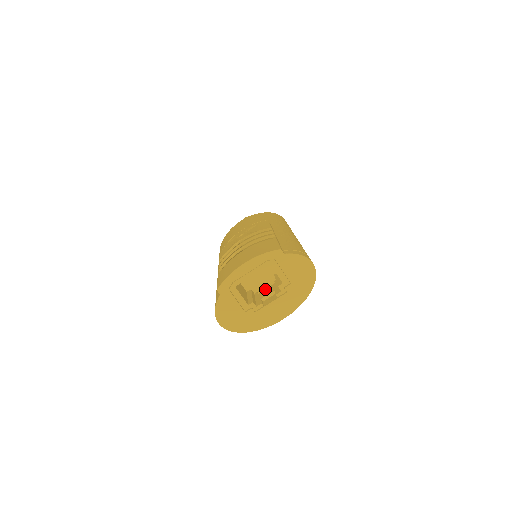
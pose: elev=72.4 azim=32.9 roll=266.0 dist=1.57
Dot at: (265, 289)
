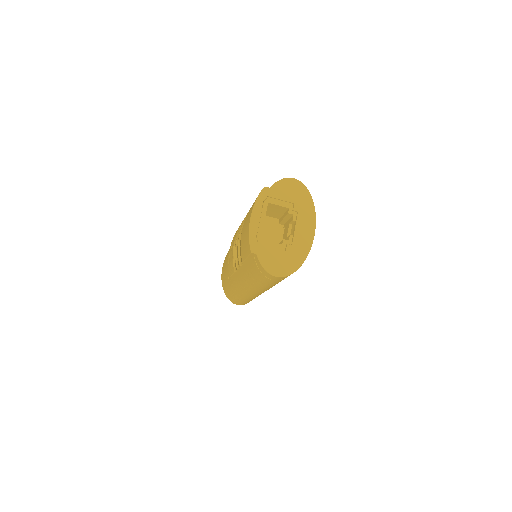
Dot at: (283, 236)
